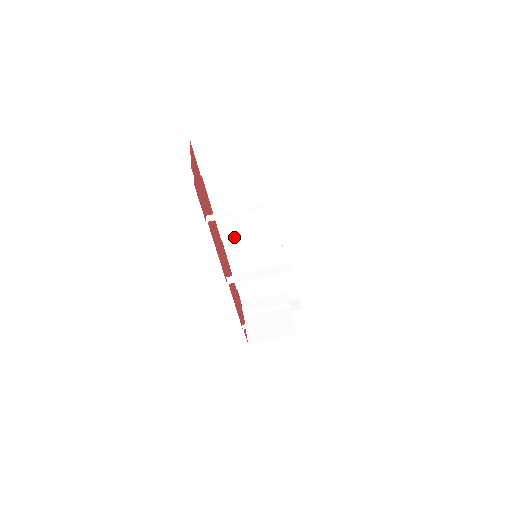
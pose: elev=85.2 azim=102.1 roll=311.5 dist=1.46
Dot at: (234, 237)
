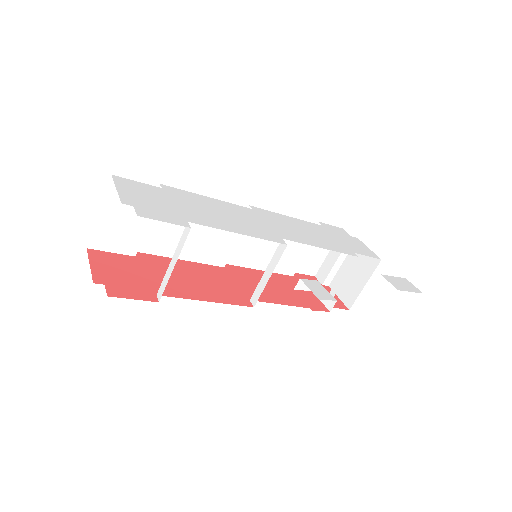
Dot at: (233, 252)
